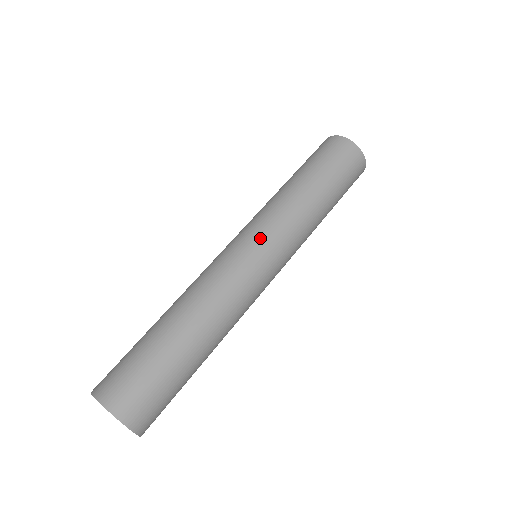
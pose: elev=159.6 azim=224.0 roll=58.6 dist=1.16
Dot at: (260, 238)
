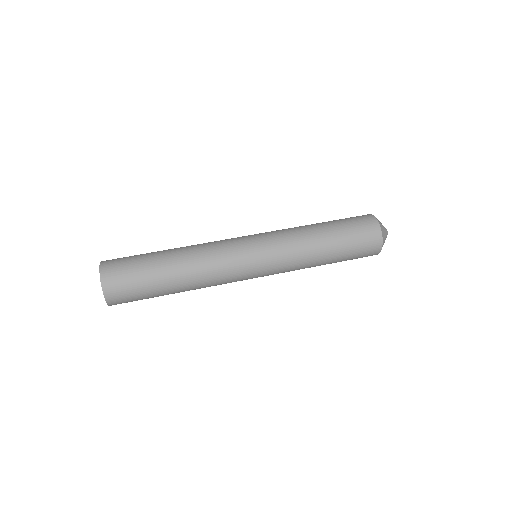
Dot at: (256, 234)
